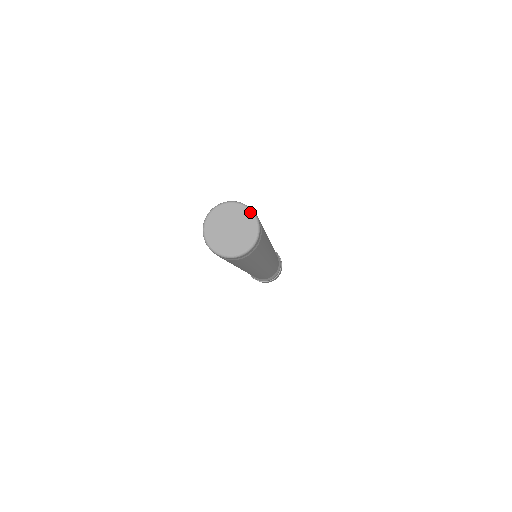
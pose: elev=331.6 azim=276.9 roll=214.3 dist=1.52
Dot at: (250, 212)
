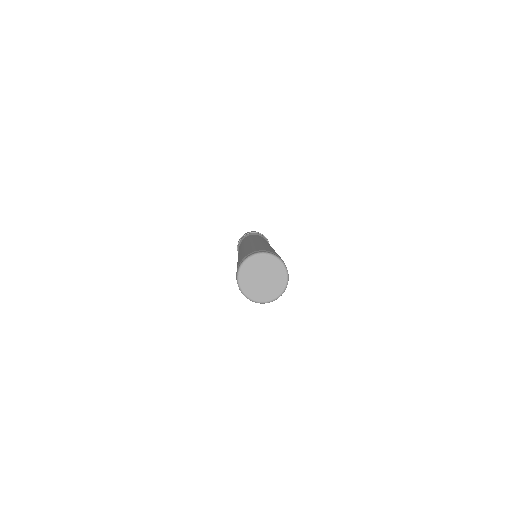
Dot at: (279, 261)
